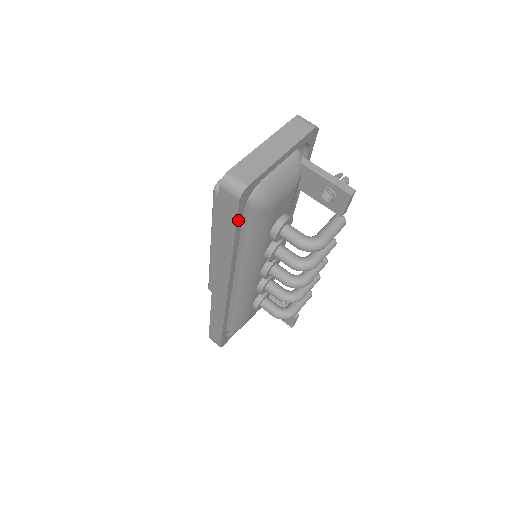
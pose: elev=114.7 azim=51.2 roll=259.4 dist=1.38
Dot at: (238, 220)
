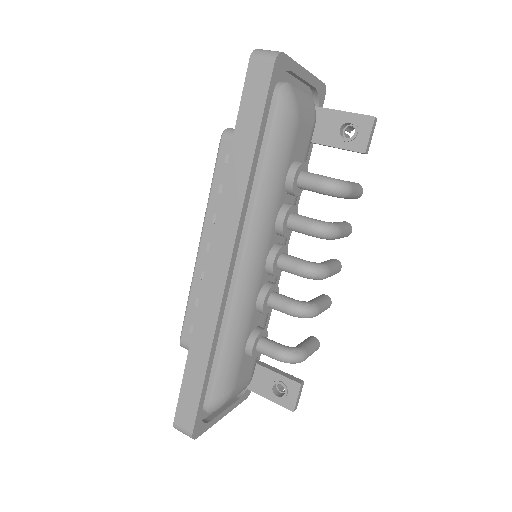
Dot at: (267, 102)
